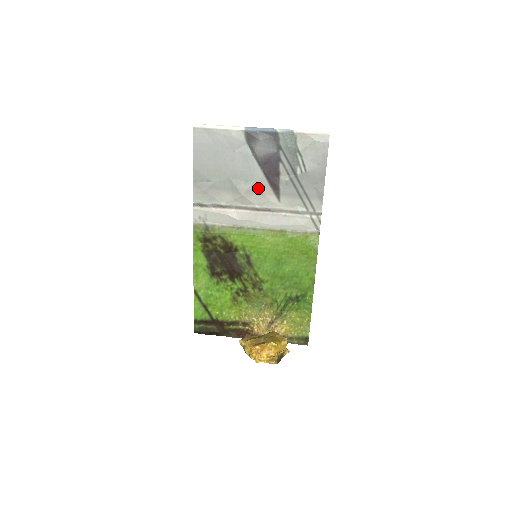
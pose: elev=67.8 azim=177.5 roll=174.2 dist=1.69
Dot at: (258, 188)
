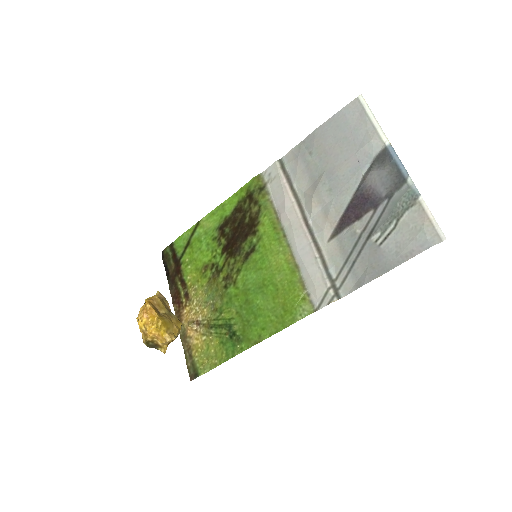
Dot at: (330, 207)
